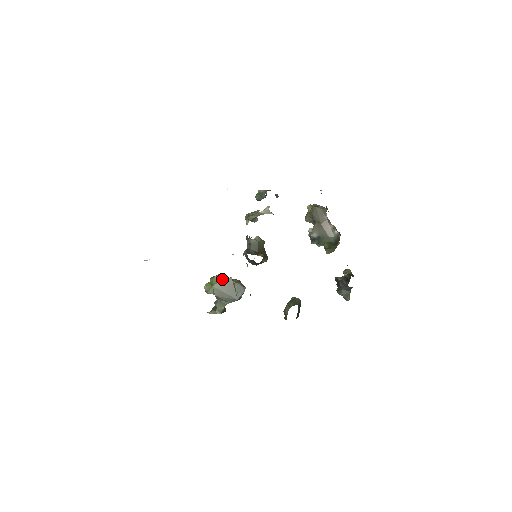
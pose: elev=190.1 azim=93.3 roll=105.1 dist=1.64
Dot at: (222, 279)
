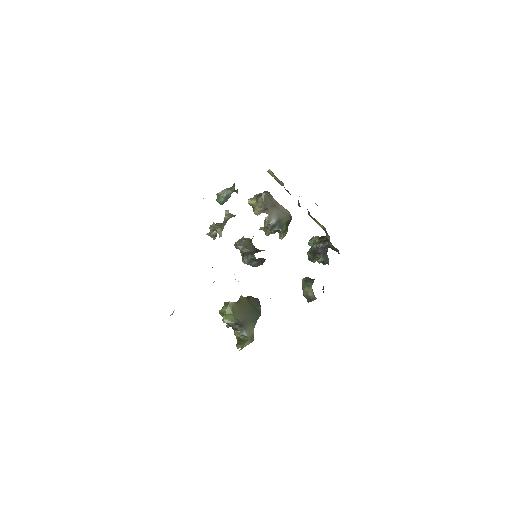
Dot at: (235, 302)
